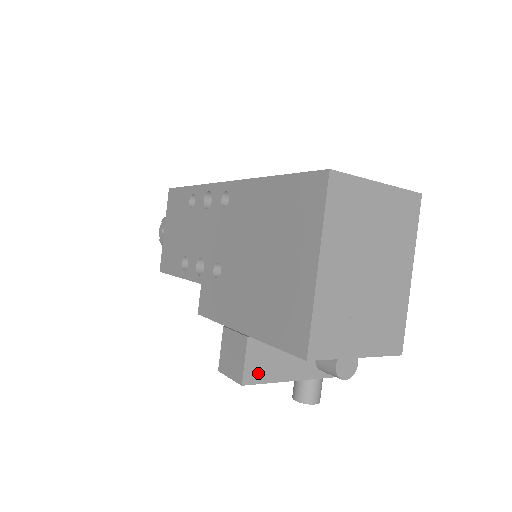
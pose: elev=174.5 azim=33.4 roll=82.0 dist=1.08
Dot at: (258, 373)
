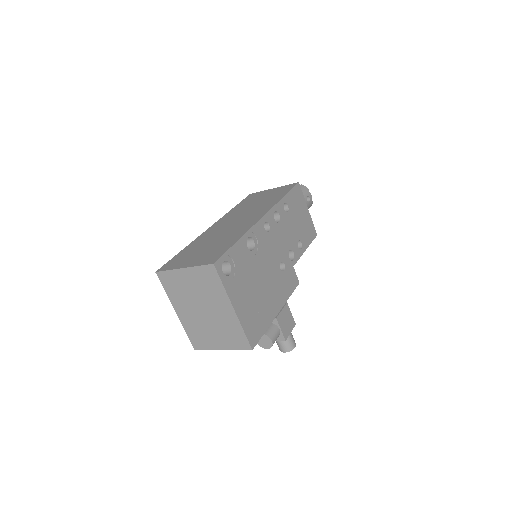
Dot at: occluded
